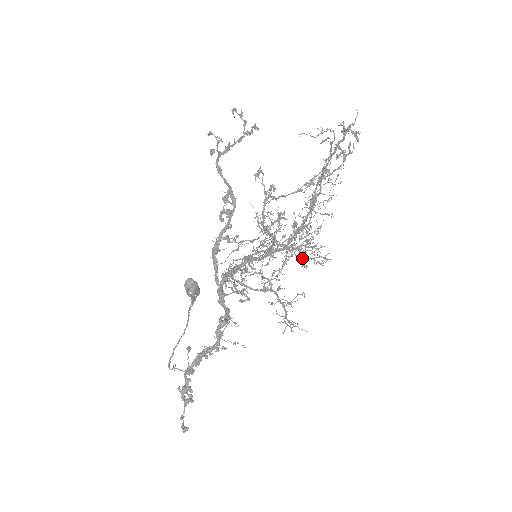
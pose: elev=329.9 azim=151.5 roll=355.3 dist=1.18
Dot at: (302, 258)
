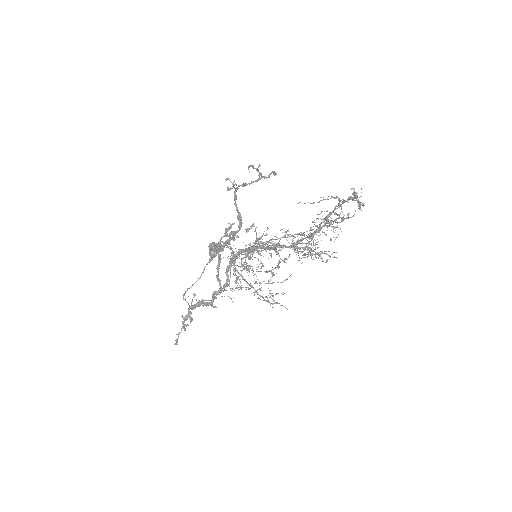
Dot at: (308, 252)
